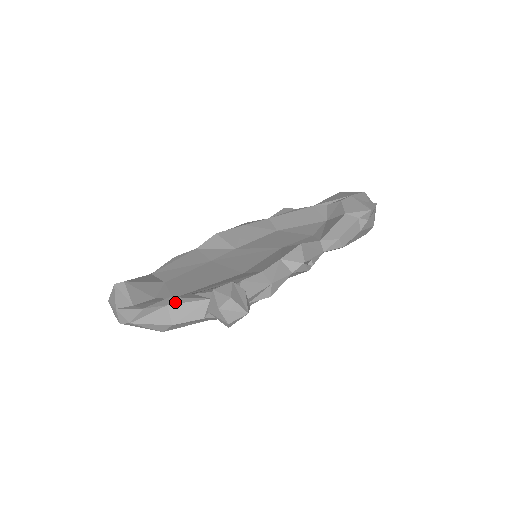
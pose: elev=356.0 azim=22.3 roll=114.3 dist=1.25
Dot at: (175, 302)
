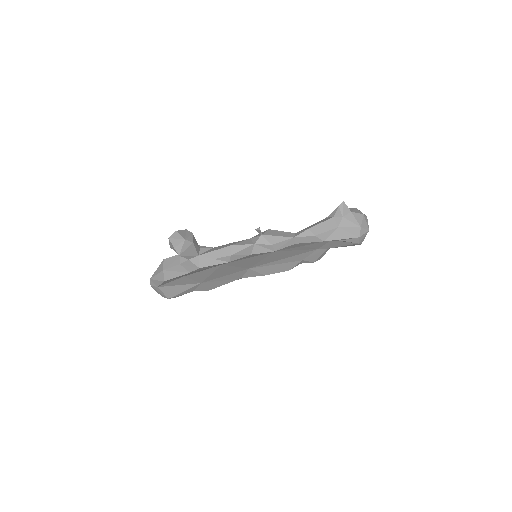
Dot at: (168, 258)
